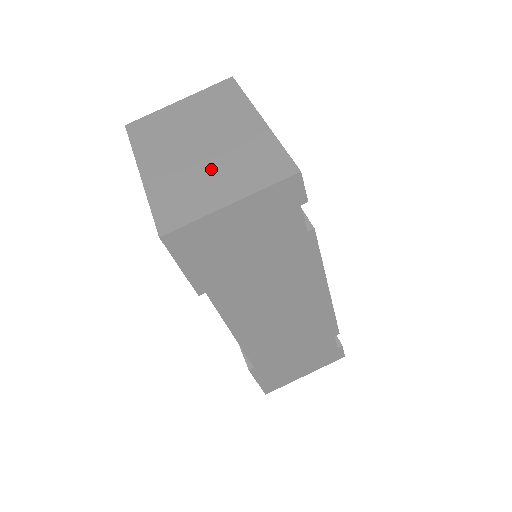
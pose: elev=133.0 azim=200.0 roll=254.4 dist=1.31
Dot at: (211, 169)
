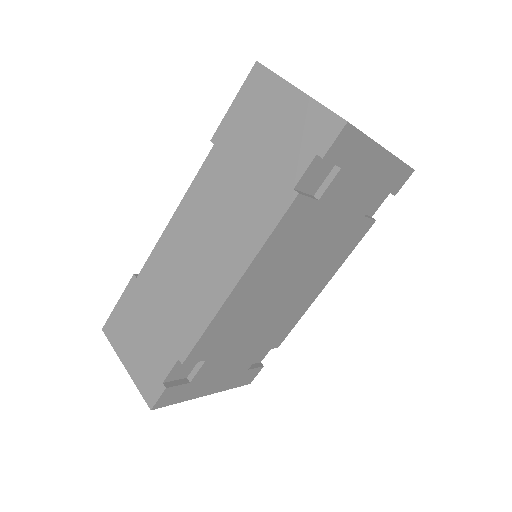
Dot at: occluded
